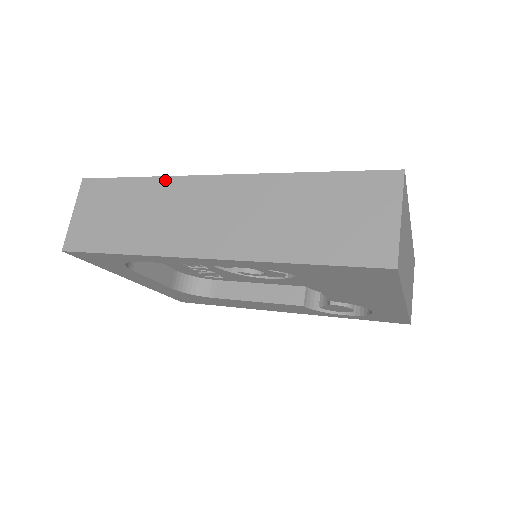
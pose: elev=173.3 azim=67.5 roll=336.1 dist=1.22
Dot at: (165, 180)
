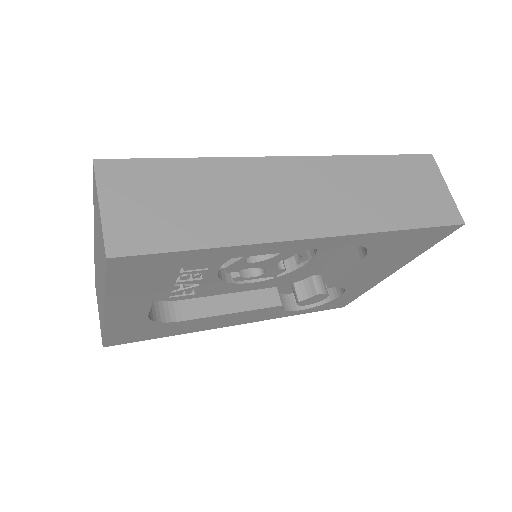
Dot at: (228, 161)
